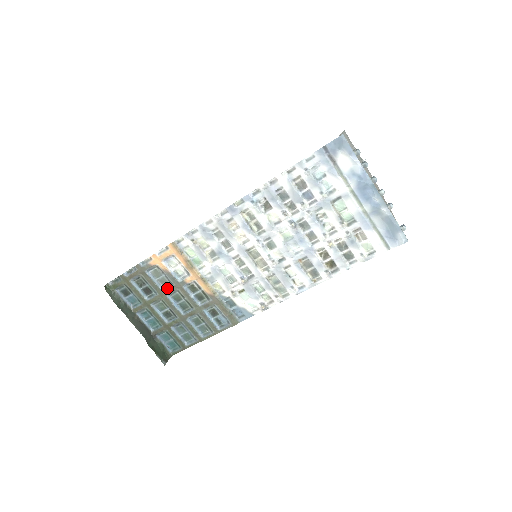
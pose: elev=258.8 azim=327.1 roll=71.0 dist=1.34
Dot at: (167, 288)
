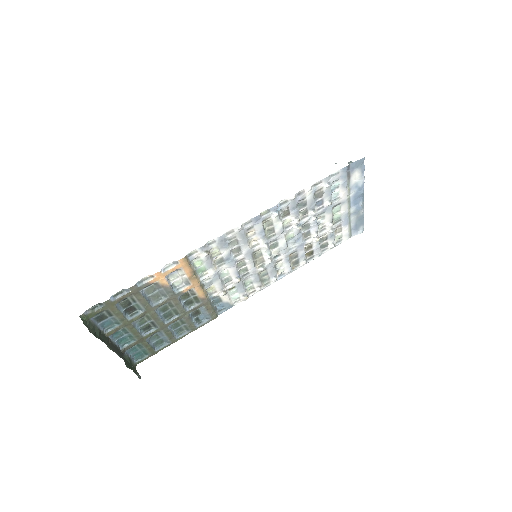
Dot at: (158, 302)
